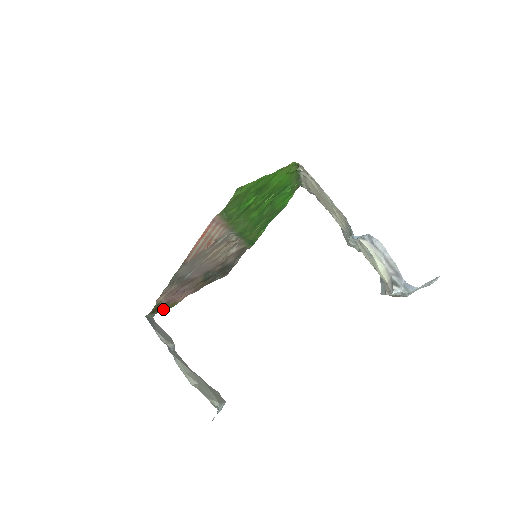
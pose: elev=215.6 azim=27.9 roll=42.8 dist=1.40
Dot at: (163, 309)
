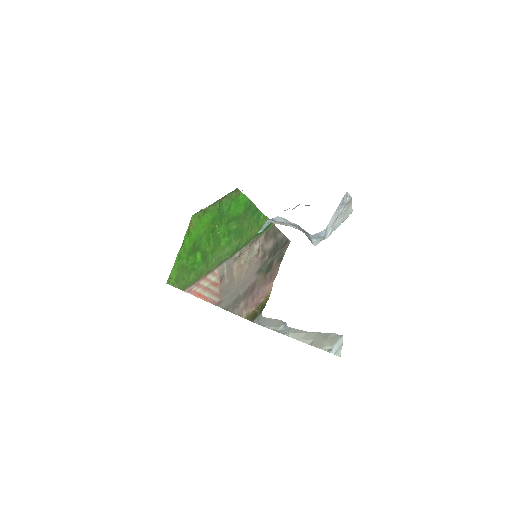
Dot at: (261, 308)
